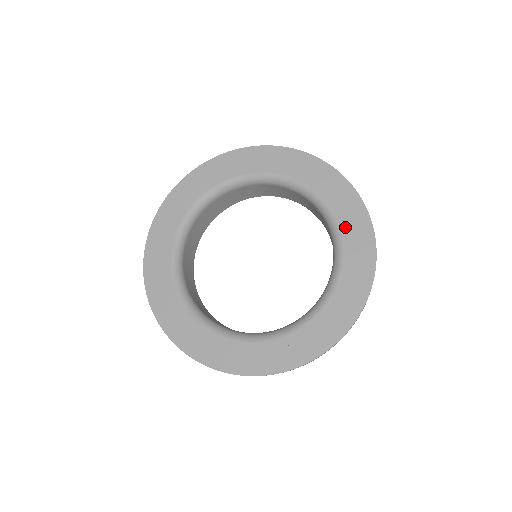
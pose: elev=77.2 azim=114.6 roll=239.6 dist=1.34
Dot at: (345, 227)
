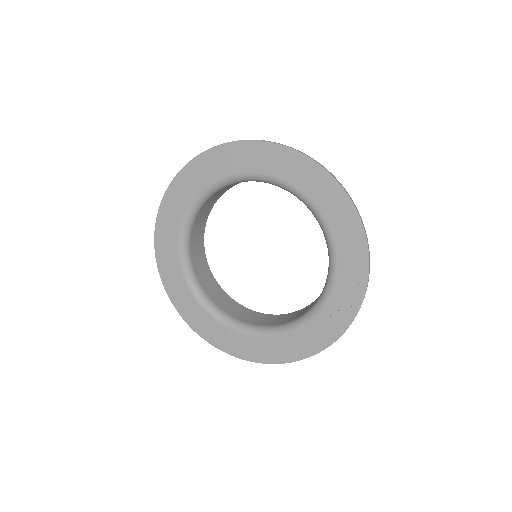
Dot at: (283, 175)
